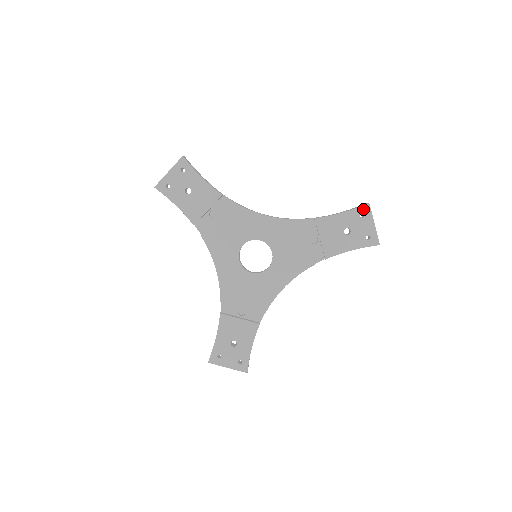
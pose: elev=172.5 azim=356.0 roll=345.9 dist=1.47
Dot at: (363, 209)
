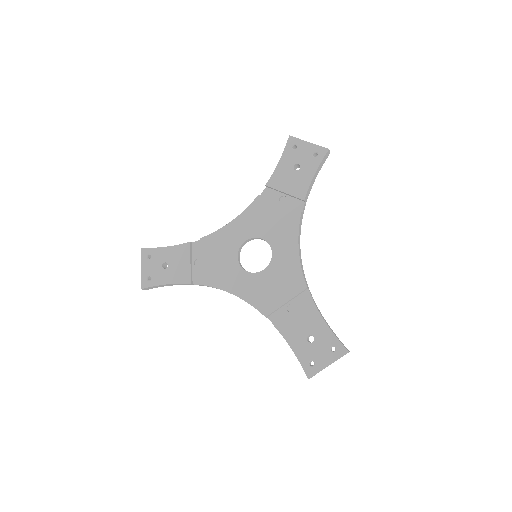
Dot at: (290, 143)
